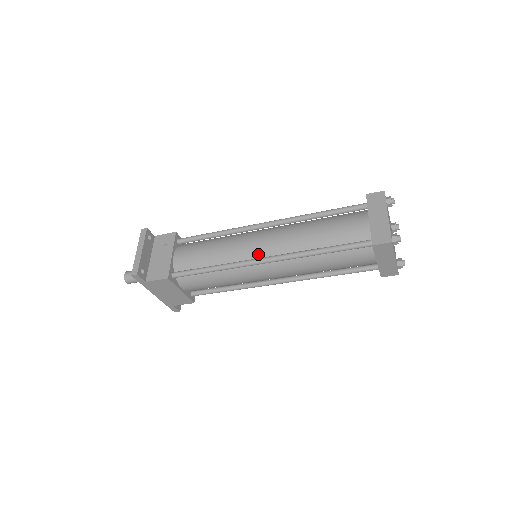
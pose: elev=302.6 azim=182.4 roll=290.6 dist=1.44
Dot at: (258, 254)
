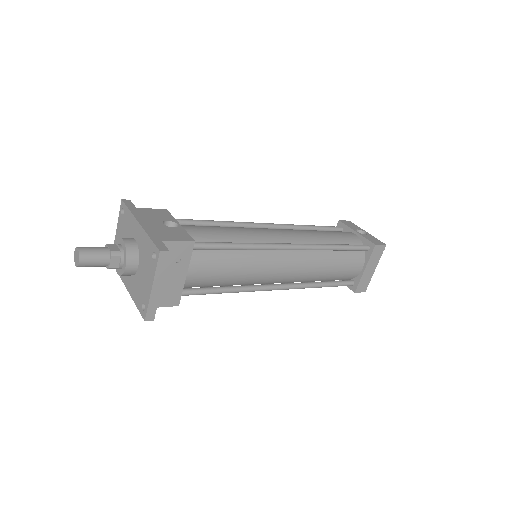
Dot at: (274, 281)
